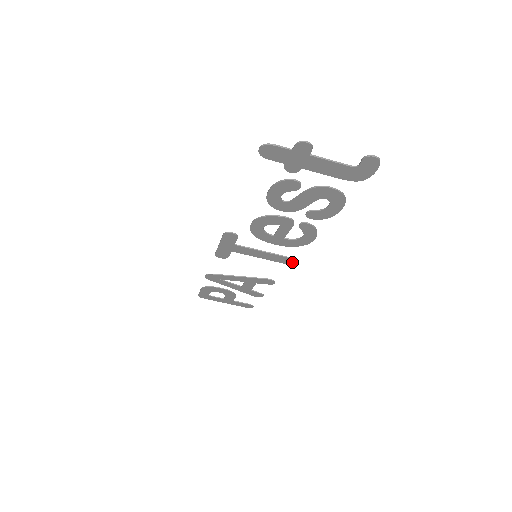
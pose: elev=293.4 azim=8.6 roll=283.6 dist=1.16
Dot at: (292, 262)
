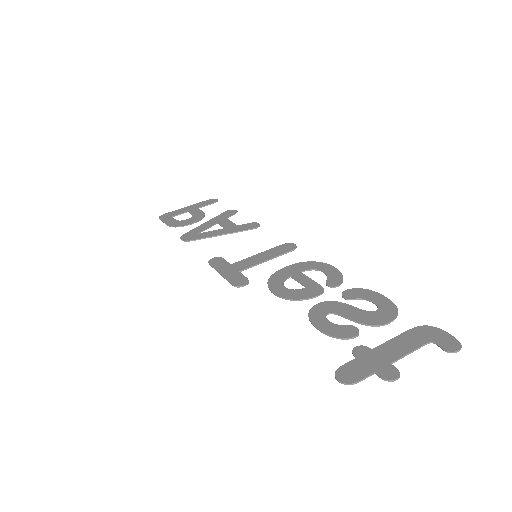
Dot at: (293, 245)
